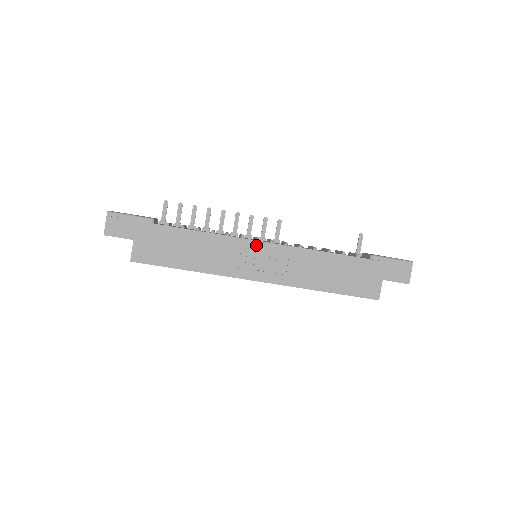
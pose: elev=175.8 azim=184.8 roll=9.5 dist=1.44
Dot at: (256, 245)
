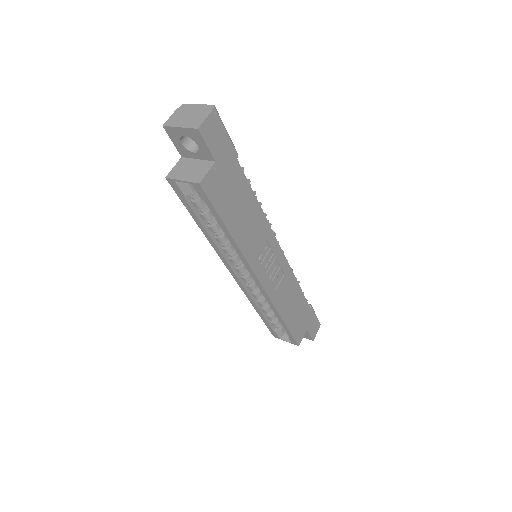
Dot at: (277, 248)
